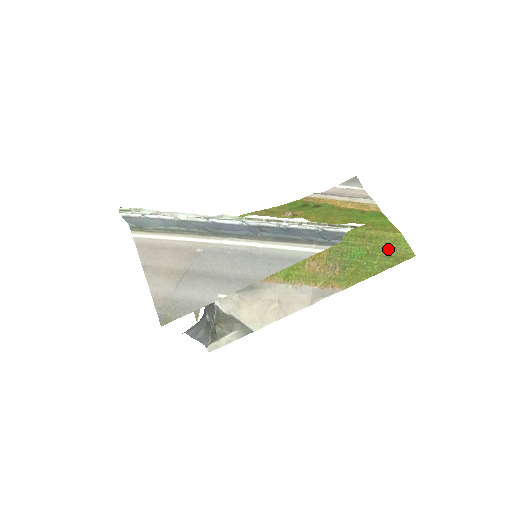
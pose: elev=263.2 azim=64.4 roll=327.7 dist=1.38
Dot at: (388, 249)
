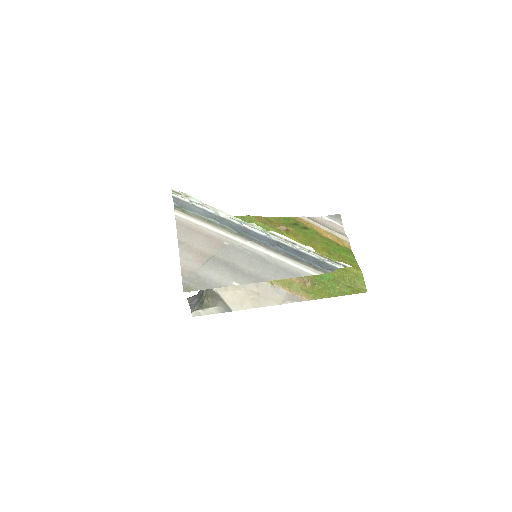
Dot at: (349, 281)
